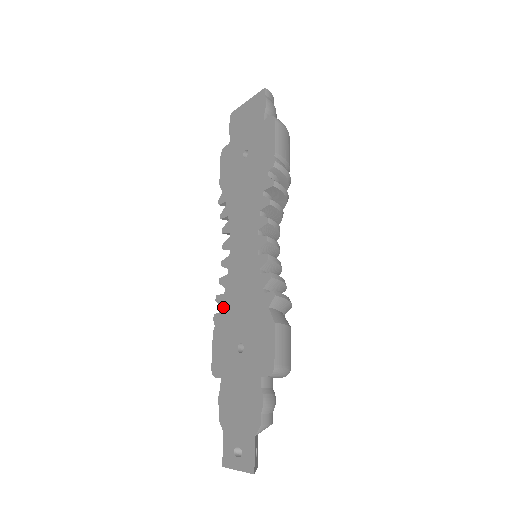
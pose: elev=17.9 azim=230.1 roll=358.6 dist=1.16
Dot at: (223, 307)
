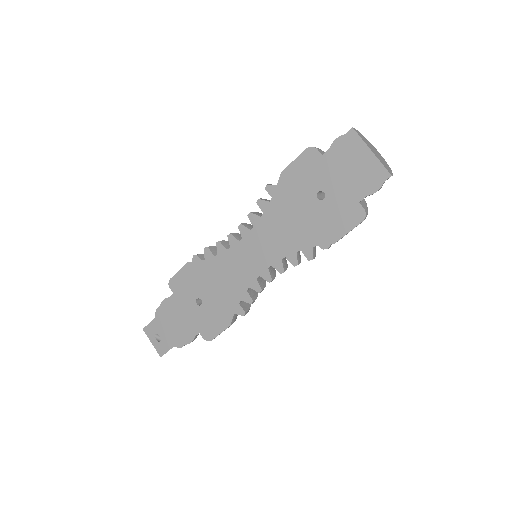
Dot at: (206, 263)
